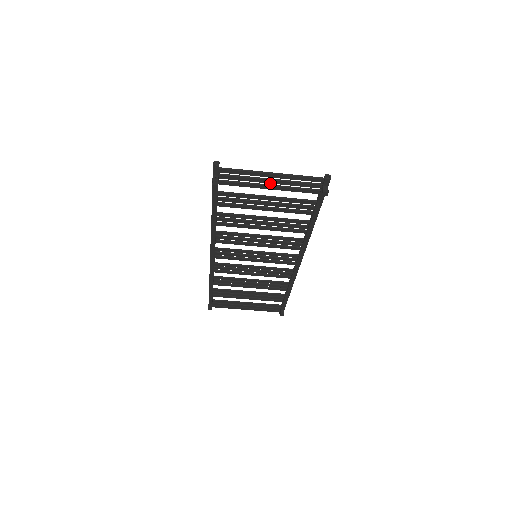
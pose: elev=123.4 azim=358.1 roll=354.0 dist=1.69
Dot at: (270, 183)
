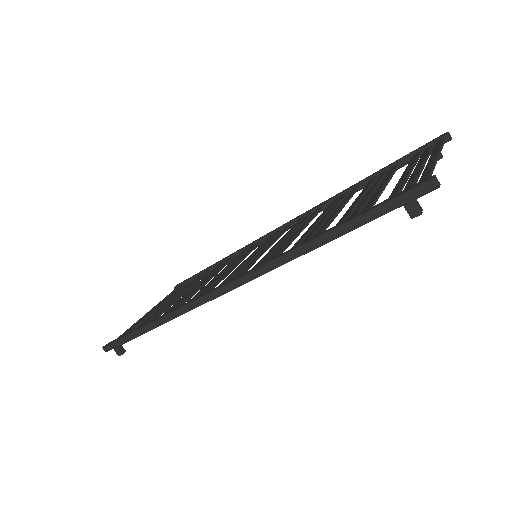
Dot at: occluded
